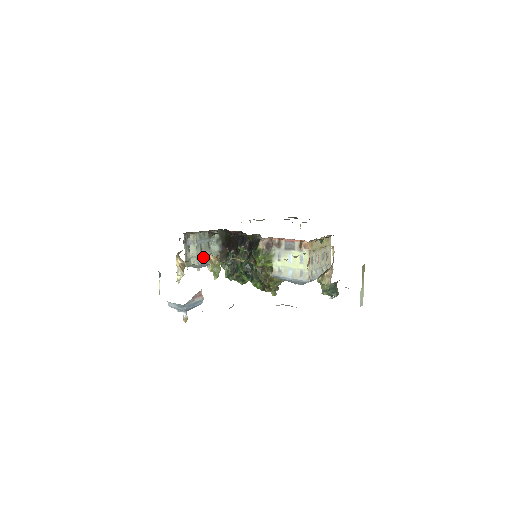
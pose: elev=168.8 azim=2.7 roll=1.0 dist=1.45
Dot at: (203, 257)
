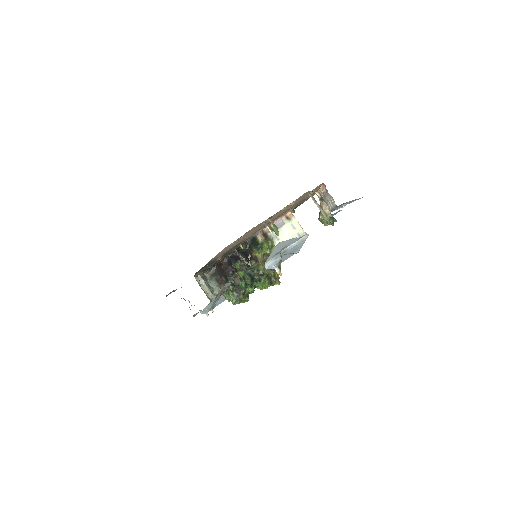
Dot at: occluded
